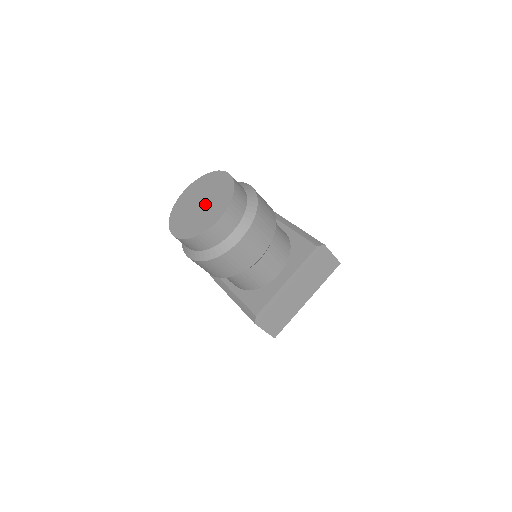
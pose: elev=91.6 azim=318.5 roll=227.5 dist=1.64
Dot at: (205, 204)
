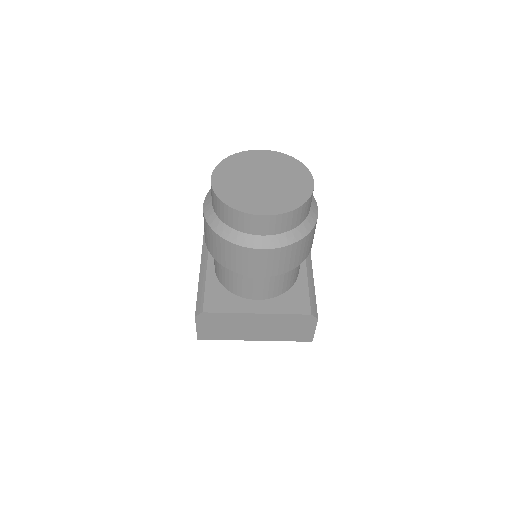
Dot at: (266, 185)
